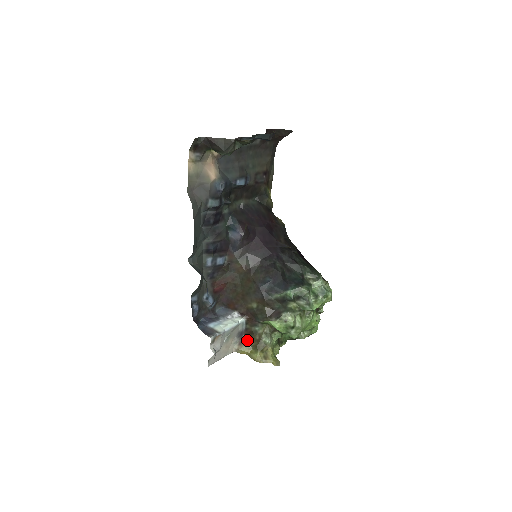
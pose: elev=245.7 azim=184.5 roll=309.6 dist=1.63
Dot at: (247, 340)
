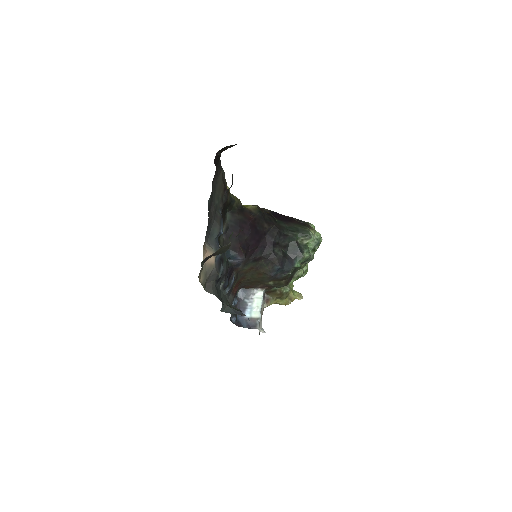
Dot at: (270, 297)
